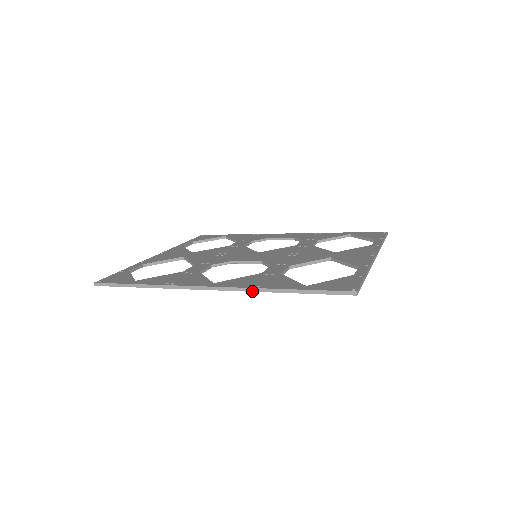
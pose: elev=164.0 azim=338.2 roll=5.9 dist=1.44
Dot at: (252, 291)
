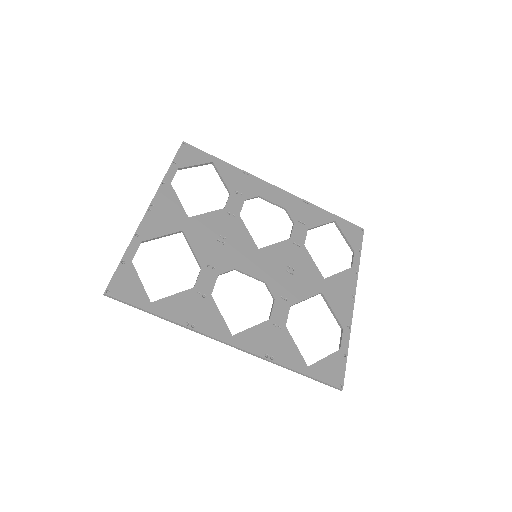
Dot at: (266, 360)
